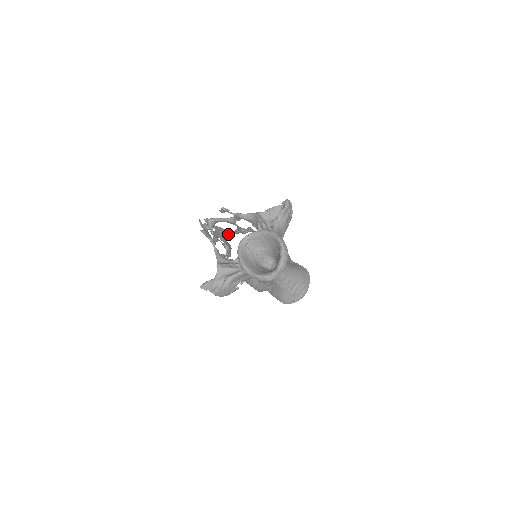
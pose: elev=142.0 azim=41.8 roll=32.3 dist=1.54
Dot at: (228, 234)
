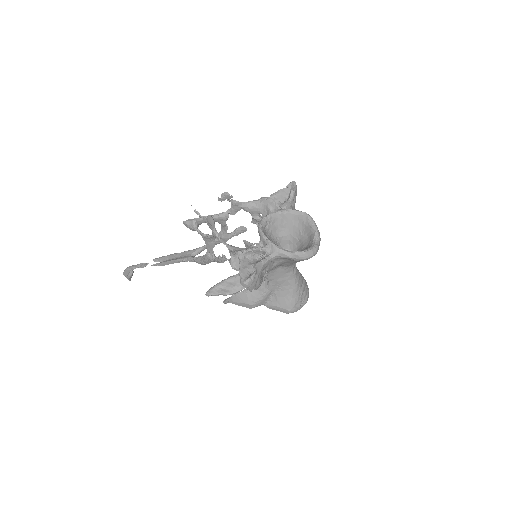
Dot at: (195, 252)
